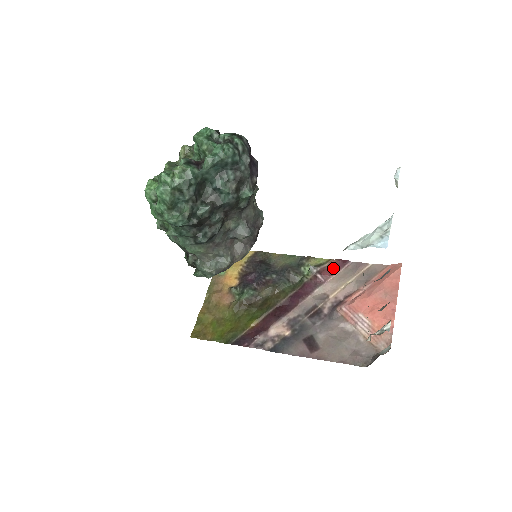
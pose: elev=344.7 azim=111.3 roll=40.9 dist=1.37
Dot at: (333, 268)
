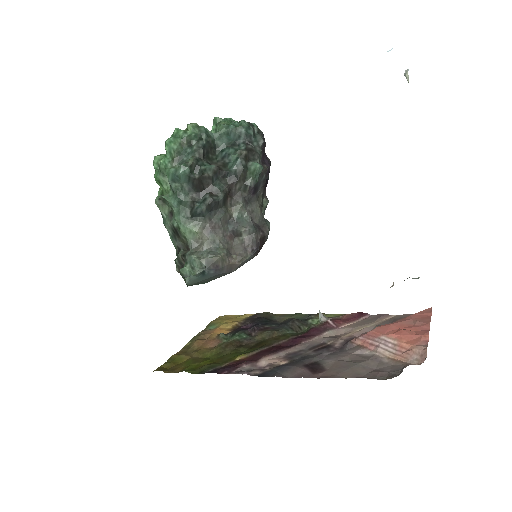
Dot at: (348, 318)
